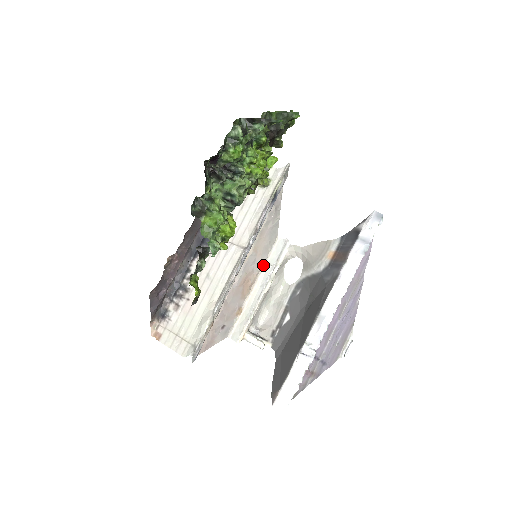
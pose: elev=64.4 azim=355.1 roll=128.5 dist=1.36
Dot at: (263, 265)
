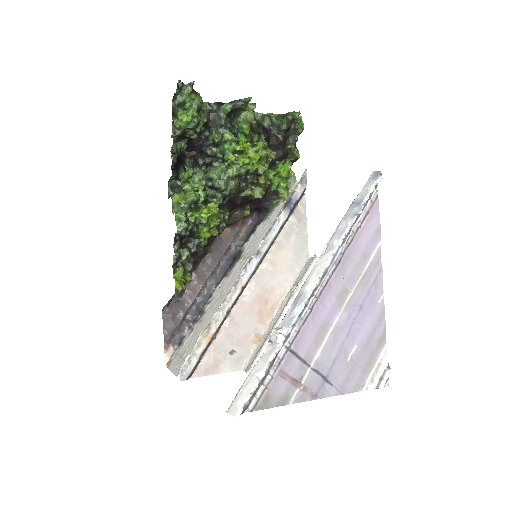
Dot at: (290, 288)
